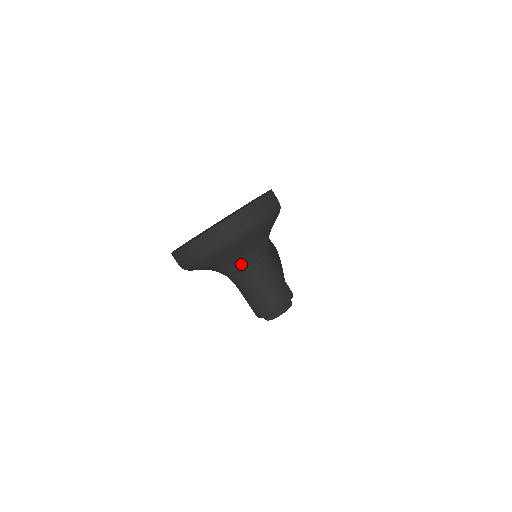
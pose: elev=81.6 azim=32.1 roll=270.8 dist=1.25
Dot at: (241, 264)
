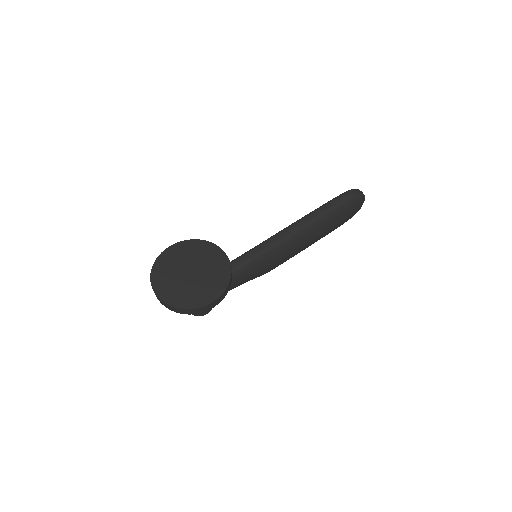
Dot at: occluded
